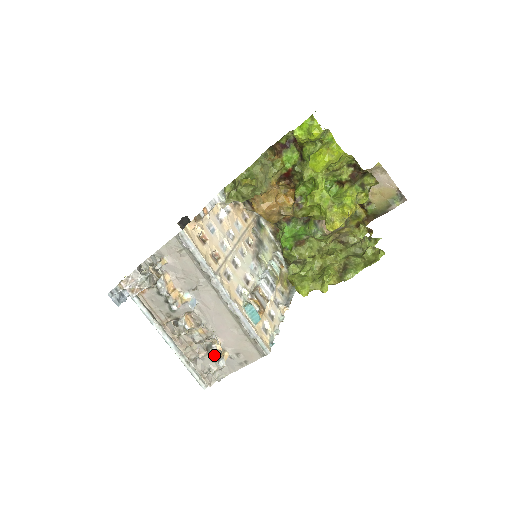
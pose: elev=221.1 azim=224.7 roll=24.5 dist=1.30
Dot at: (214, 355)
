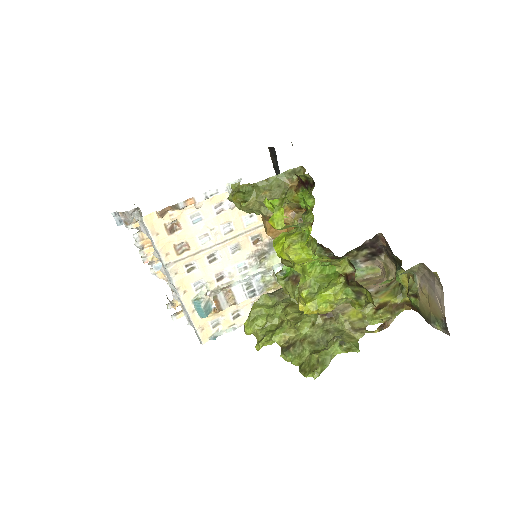
Dot at: occluded
